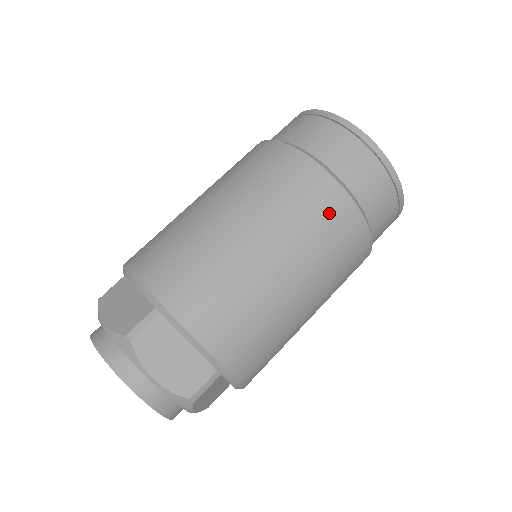
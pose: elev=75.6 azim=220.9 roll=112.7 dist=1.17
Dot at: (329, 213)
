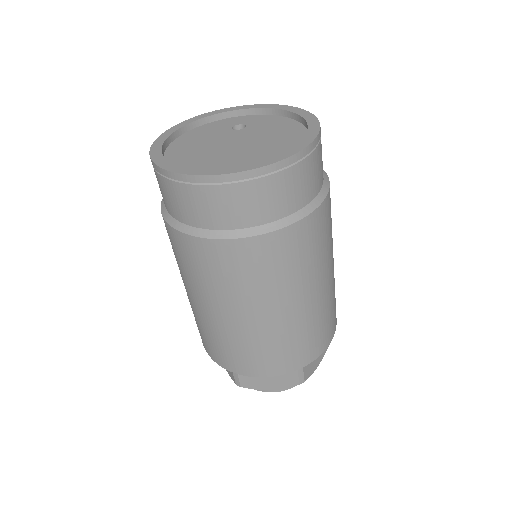
Dot at: (243, 263)
